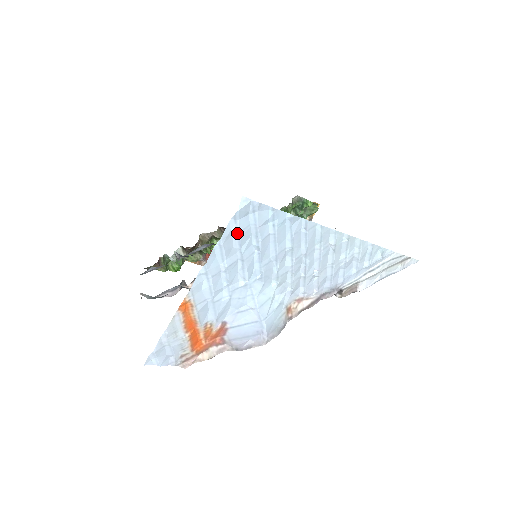
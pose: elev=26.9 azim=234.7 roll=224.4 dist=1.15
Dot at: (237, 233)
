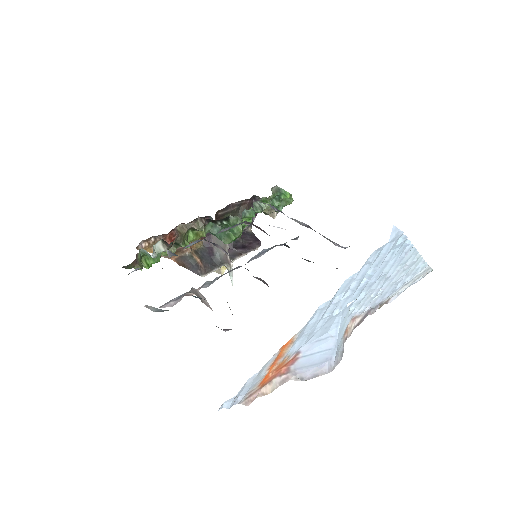
Dot at: (369, 264)
